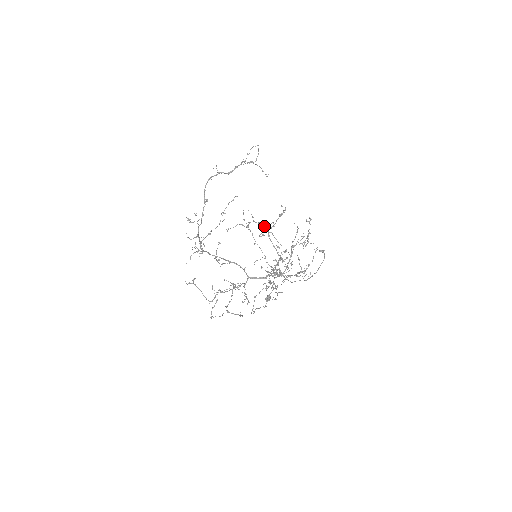
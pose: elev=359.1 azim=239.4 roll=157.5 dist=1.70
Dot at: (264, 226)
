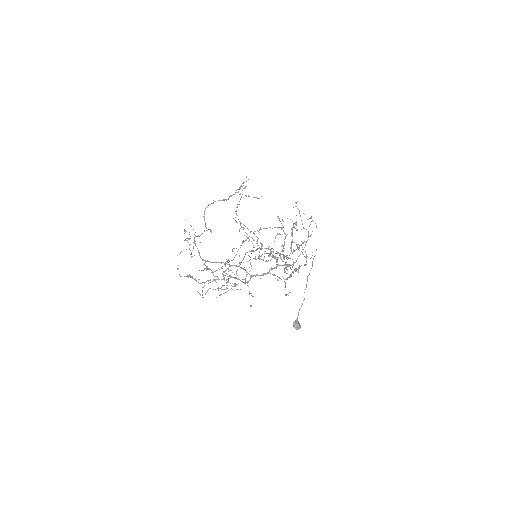
Dot at: (276, 253)
